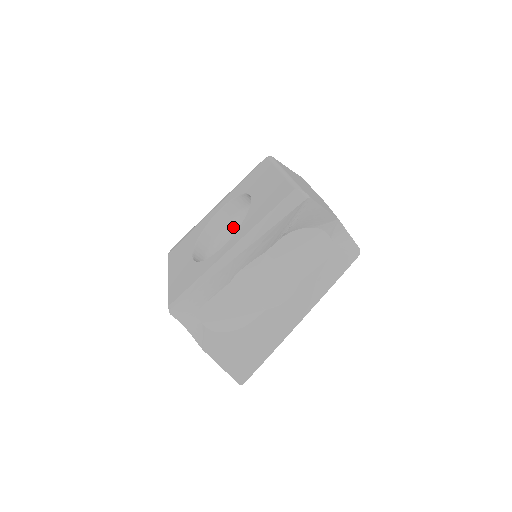
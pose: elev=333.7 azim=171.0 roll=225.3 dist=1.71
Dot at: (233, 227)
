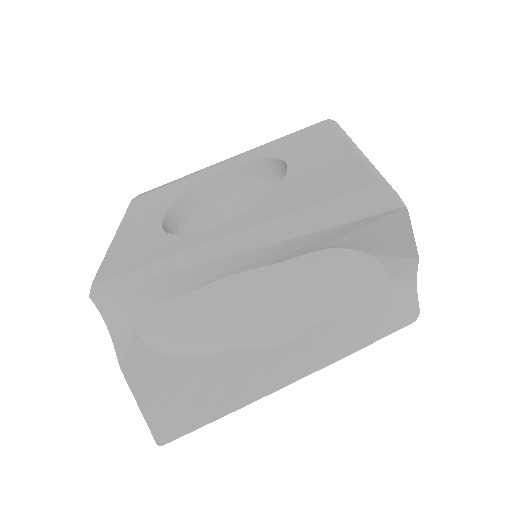
Dot at: (238, 200)
